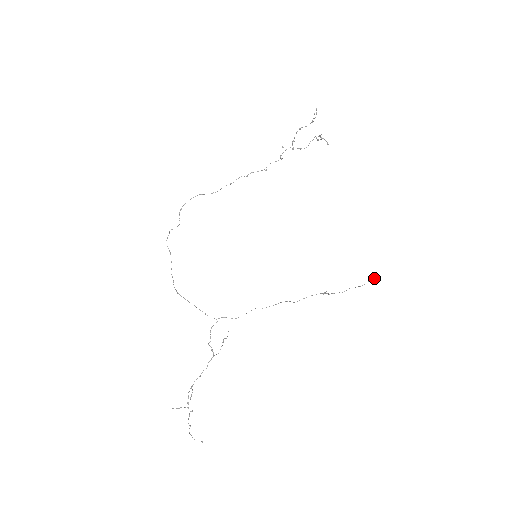
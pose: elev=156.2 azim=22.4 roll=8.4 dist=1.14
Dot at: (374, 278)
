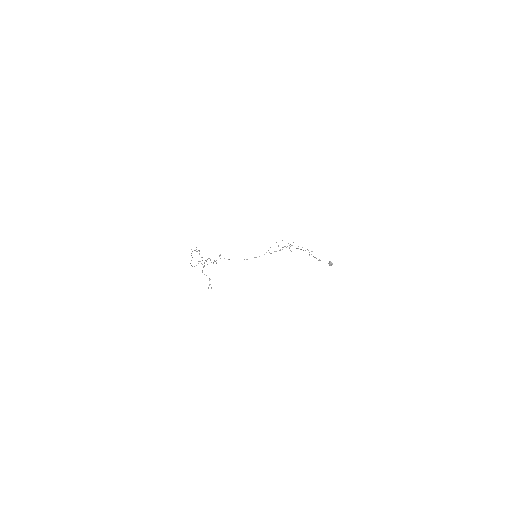
Dot at: occluded
